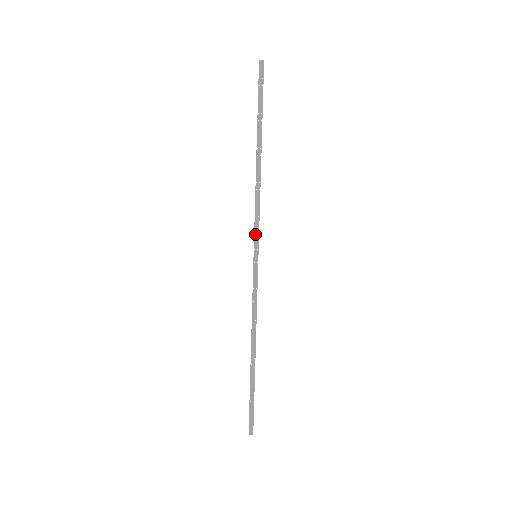
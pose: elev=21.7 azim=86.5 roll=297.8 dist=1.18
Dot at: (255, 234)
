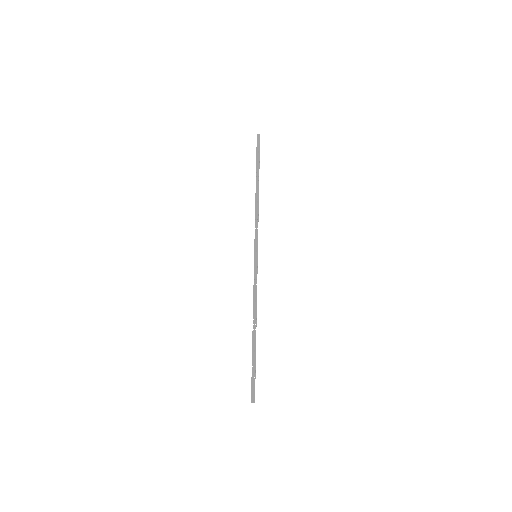
Dot at: (255, 240)
